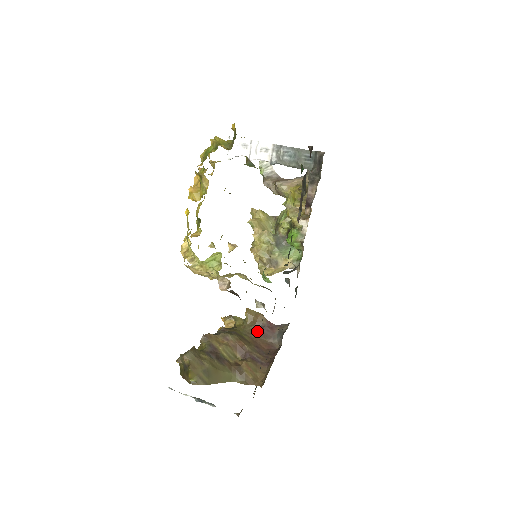
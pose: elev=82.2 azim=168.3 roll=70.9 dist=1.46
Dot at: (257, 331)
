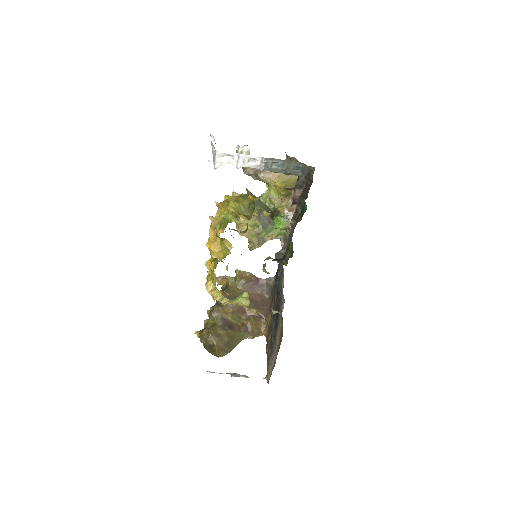
Dot at: (248, 287)
